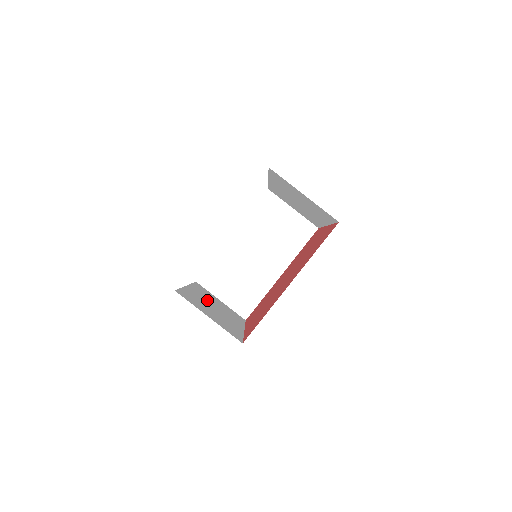
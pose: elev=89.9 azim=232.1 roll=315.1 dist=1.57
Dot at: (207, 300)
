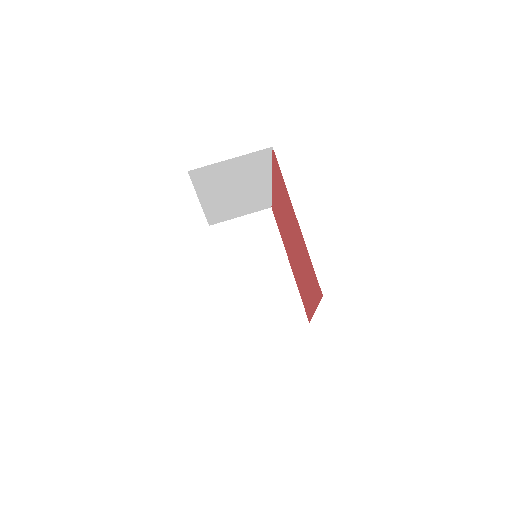
Dot at: occluded
